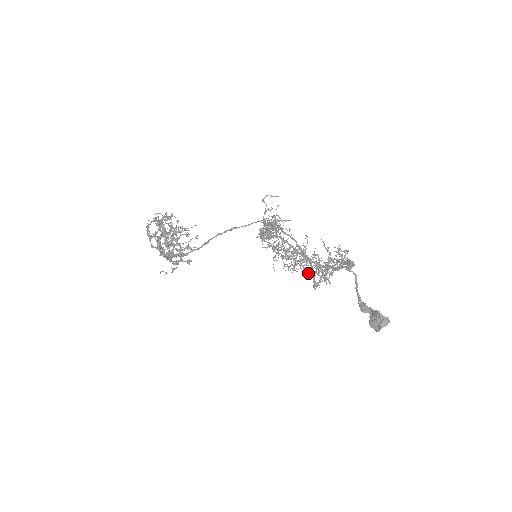
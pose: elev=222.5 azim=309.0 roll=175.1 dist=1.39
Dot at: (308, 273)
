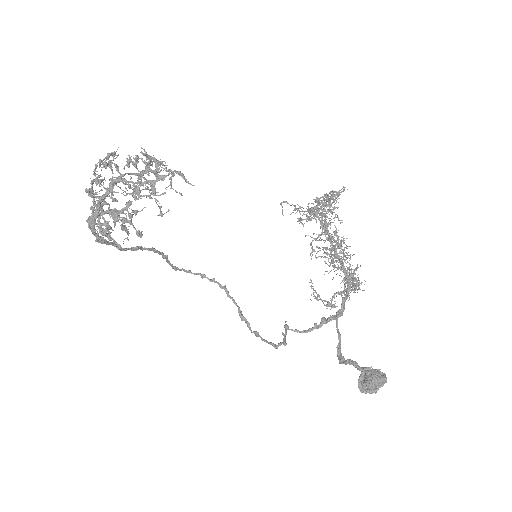
Dot at: (352, 265)
